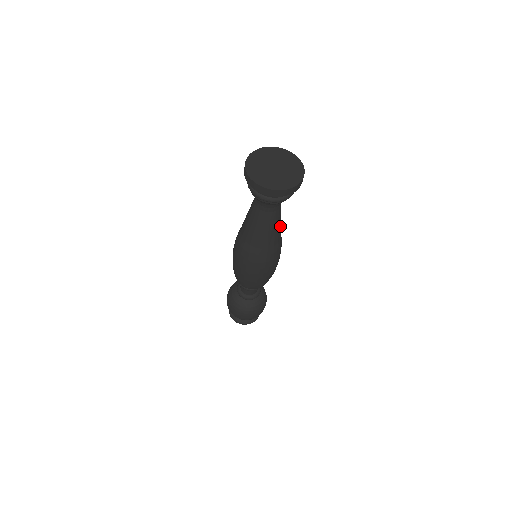
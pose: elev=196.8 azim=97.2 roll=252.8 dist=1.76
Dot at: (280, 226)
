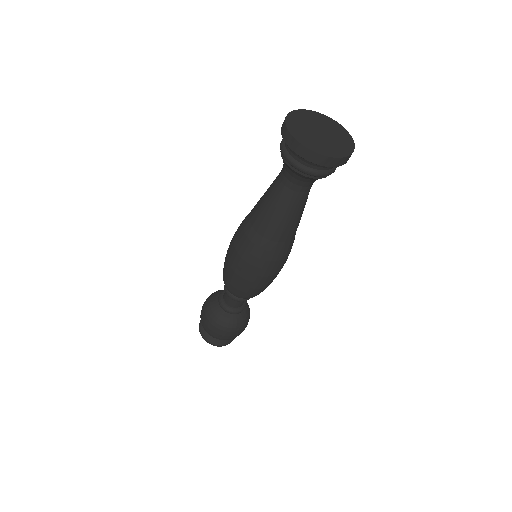
Dot at: occluded
